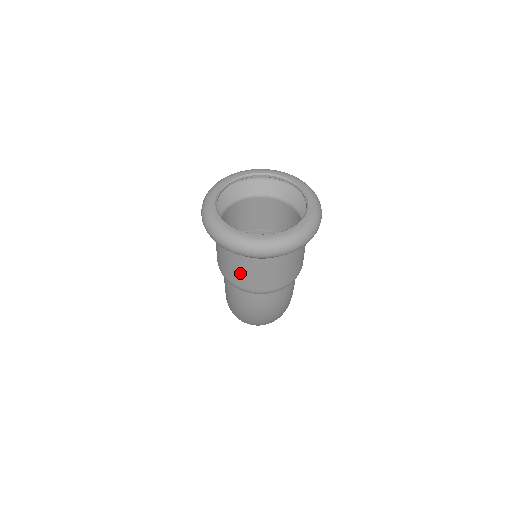
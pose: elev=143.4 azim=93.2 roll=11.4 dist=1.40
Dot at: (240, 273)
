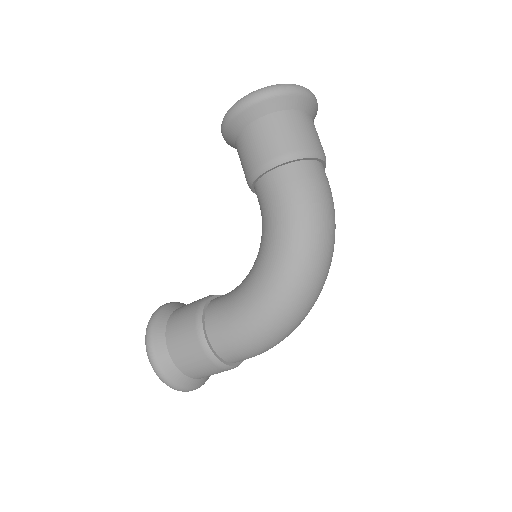
Dot at: (302, 131)
